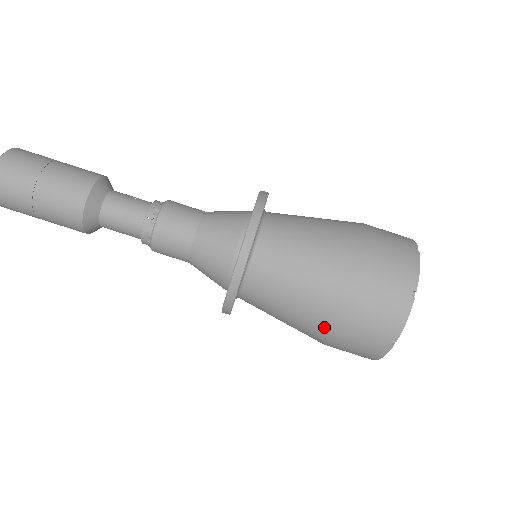
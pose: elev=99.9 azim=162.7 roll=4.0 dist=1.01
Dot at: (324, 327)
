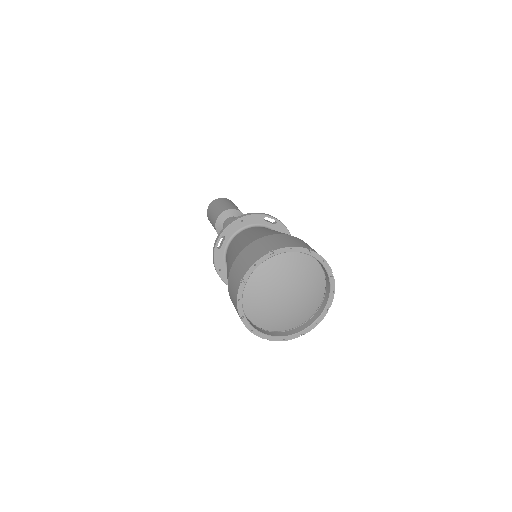
Dot at: (229, 269)
